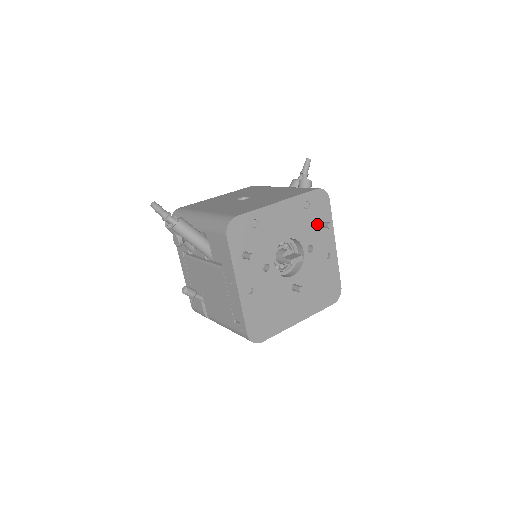
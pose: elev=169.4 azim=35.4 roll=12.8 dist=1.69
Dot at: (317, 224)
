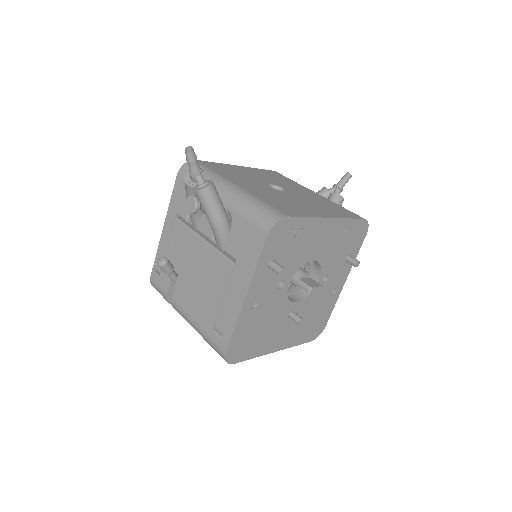
Dot at: (344, 255)
